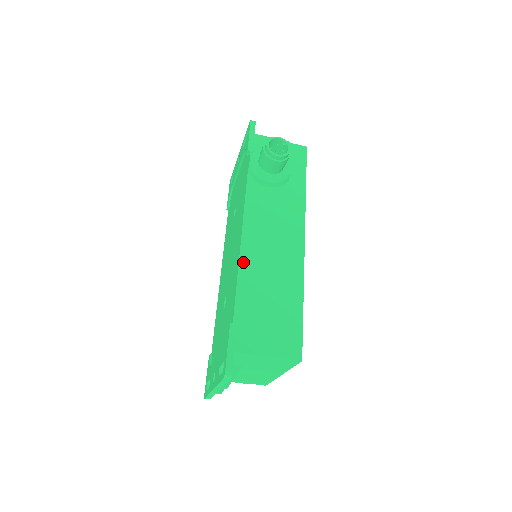
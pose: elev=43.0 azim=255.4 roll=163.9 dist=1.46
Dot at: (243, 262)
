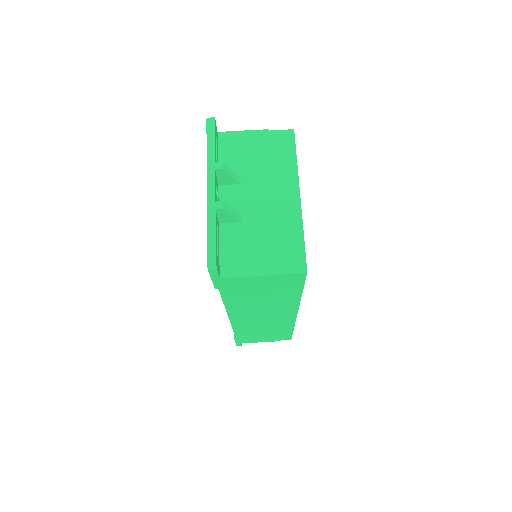
Dot at: occluded
